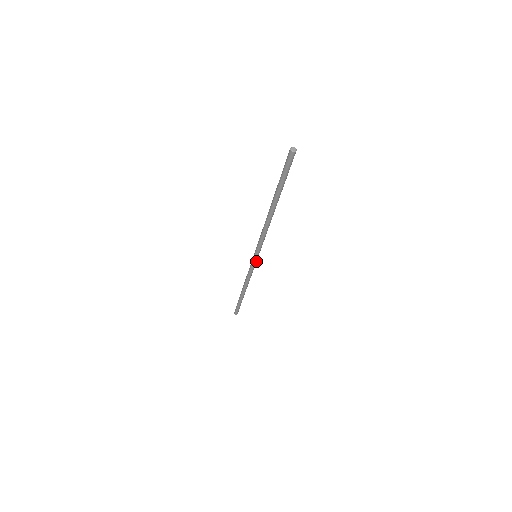
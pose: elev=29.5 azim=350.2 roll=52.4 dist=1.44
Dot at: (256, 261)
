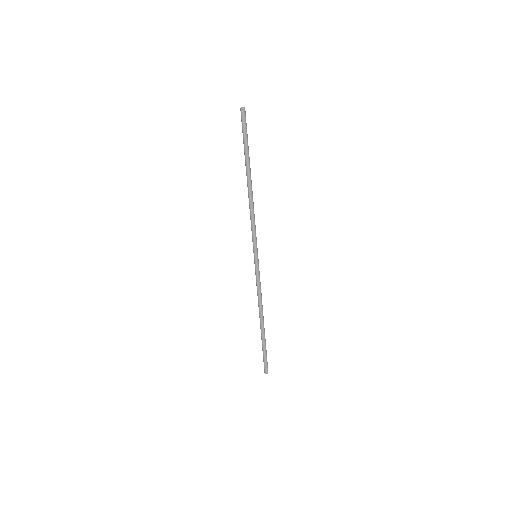
Dot at: (258, 264)
